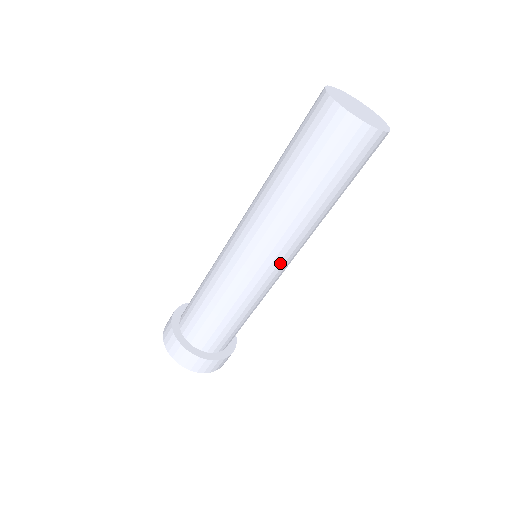
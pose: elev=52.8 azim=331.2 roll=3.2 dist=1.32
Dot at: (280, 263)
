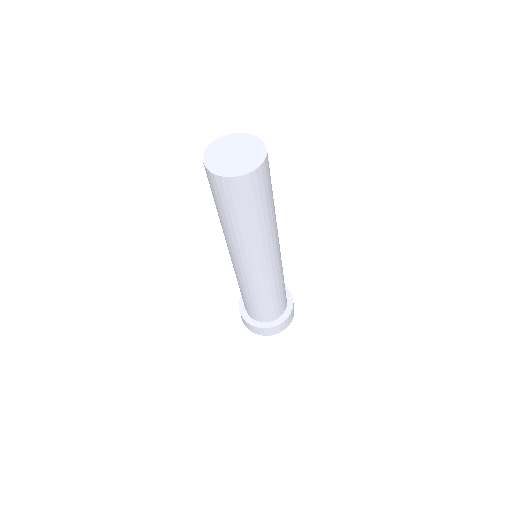
Dot at: (275, 255)
